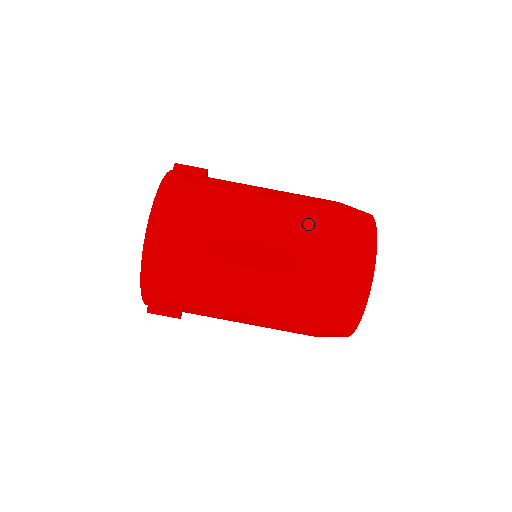
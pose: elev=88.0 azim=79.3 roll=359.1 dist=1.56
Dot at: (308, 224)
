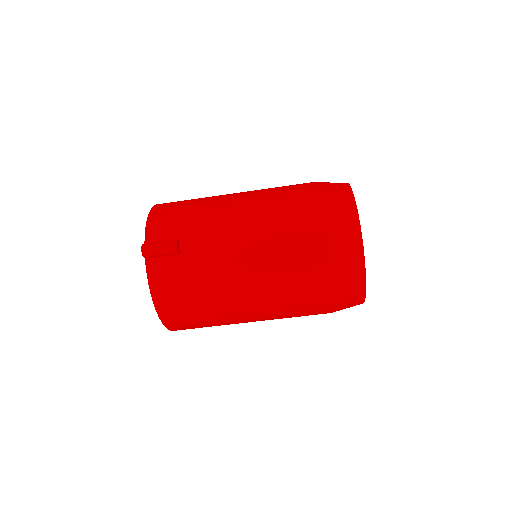
Dot at: (298, 300)
